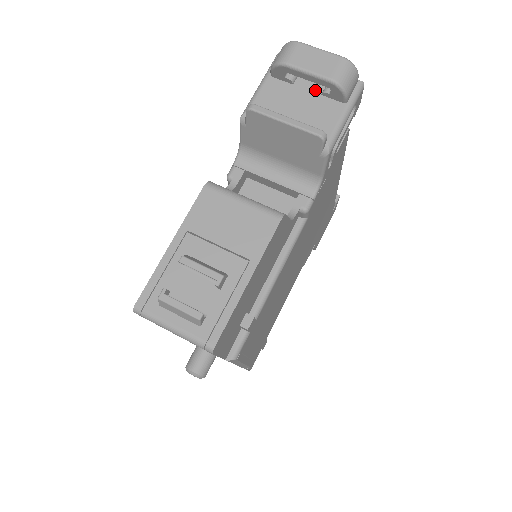
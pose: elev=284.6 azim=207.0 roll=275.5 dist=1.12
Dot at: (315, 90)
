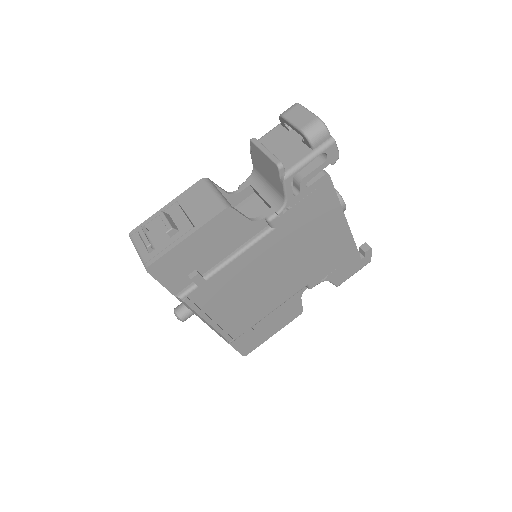
Dot at: (300, 138)
